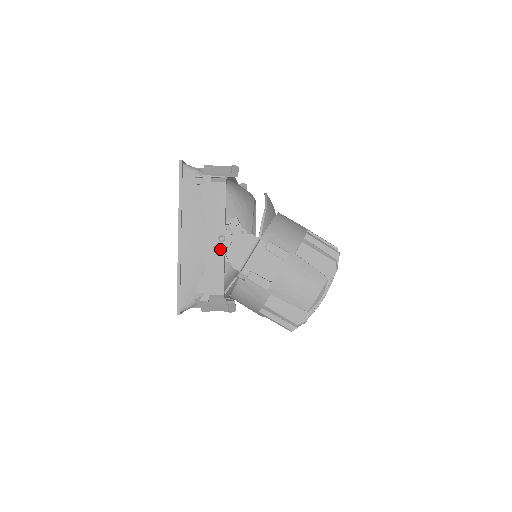
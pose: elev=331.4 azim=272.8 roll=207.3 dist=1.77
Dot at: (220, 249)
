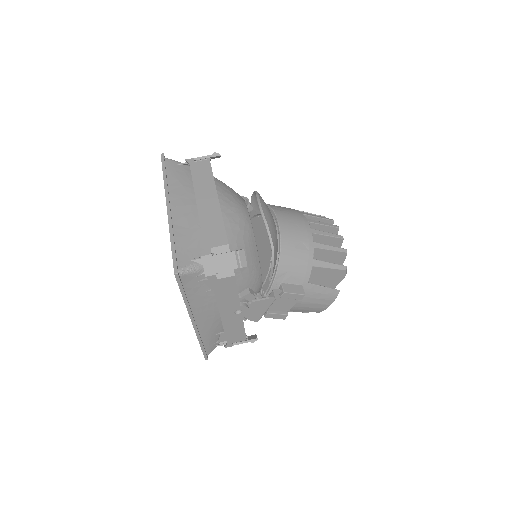
Dot at: (238, 318)
